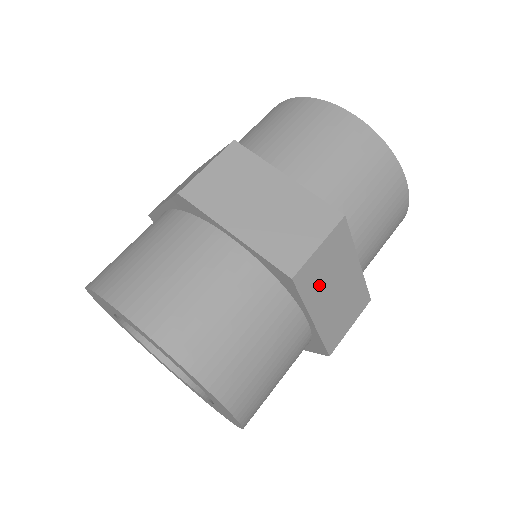
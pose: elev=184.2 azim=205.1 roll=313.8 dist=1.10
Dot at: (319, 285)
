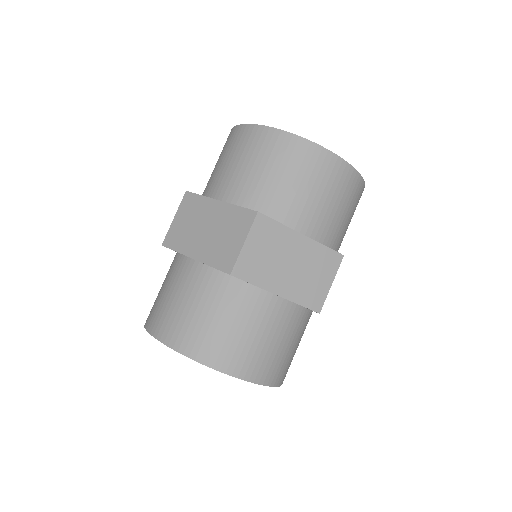
Dot at: occluded
